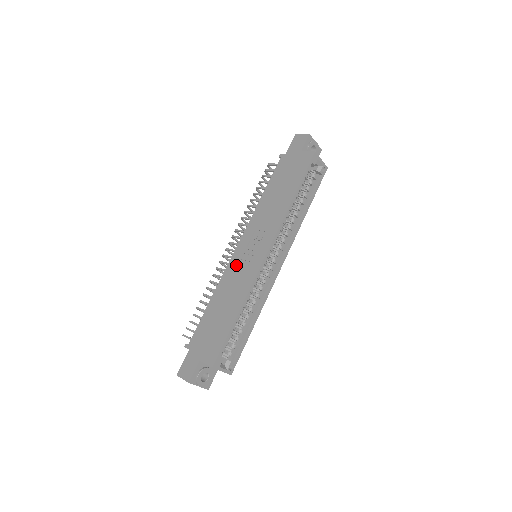
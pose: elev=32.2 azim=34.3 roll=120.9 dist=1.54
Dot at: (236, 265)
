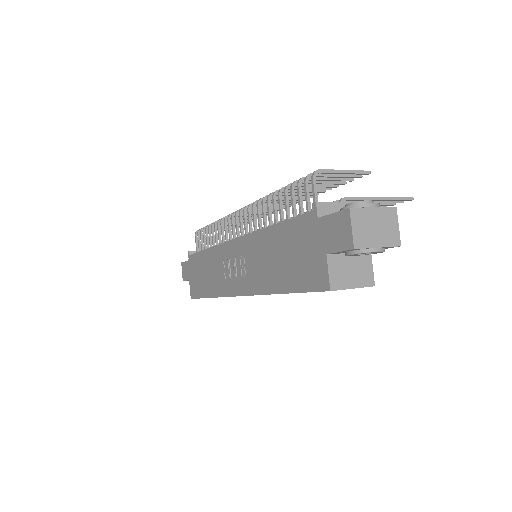
Dot at: (224, 258)
